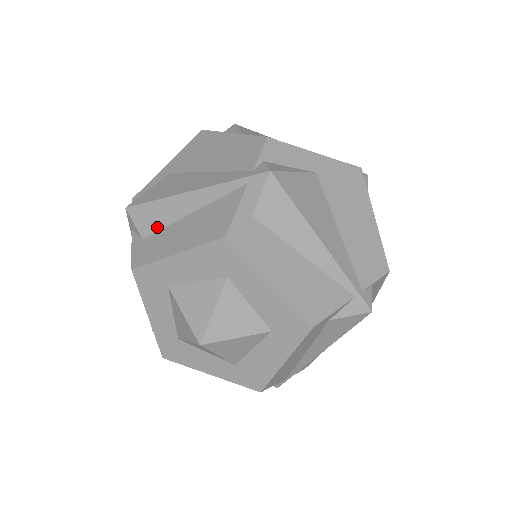
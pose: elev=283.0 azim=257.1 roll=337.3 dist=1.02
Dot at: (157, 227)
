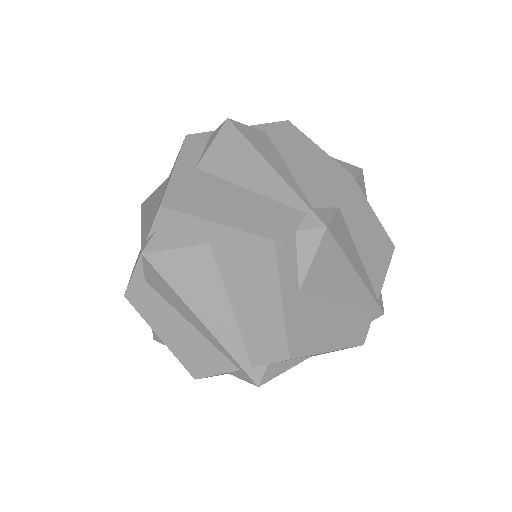
Dot at: (161, 294)
